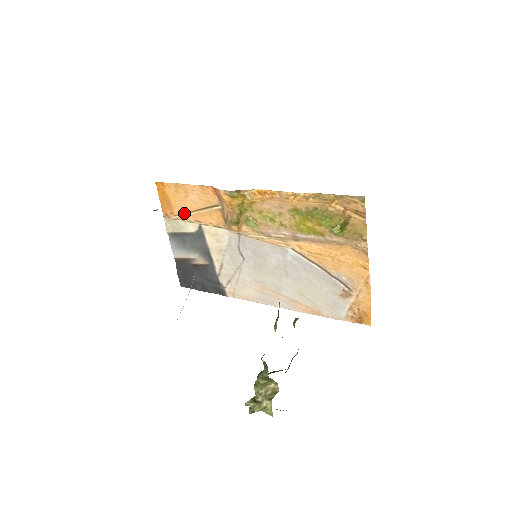
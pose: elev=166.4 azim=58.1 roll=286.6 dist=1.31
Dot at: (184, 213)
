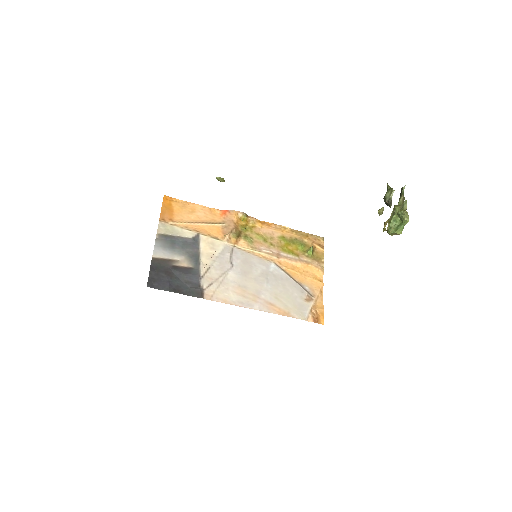
Dot at: (185, 222)
